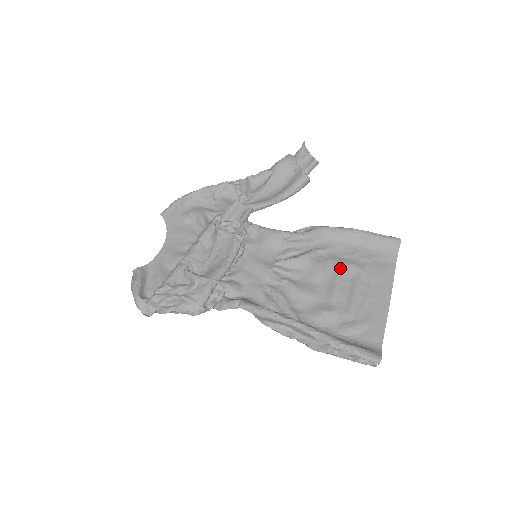
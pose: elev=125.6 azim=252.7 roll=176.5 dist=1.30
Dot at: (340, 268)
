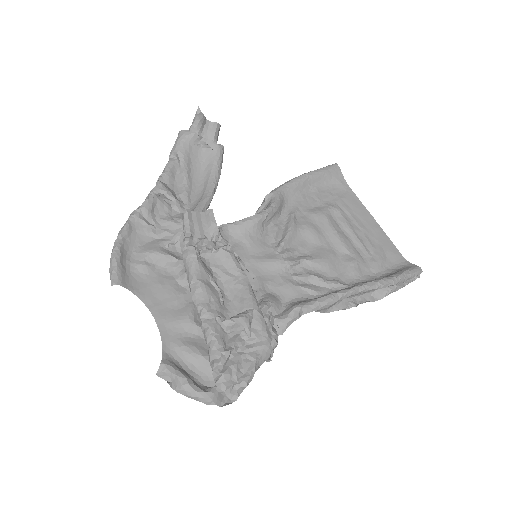
Dot at: (325, 218)
